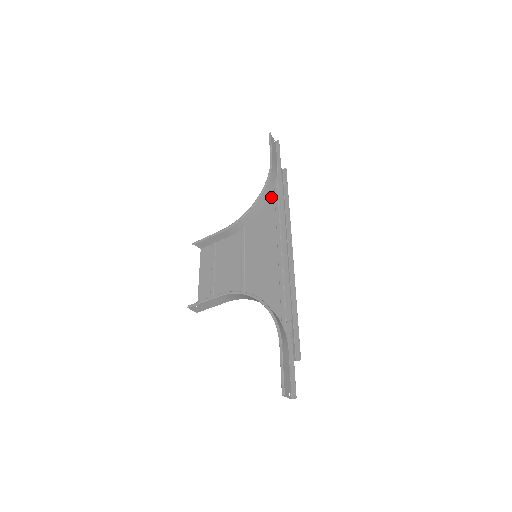
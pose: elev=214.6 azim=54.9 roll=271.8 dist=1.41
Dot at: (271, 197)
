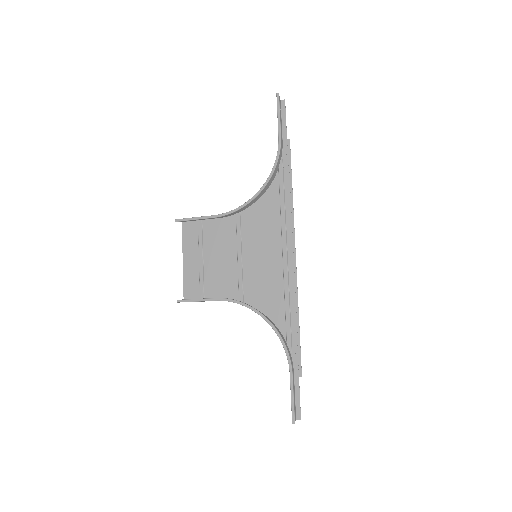
Dot at: (274, 183)
